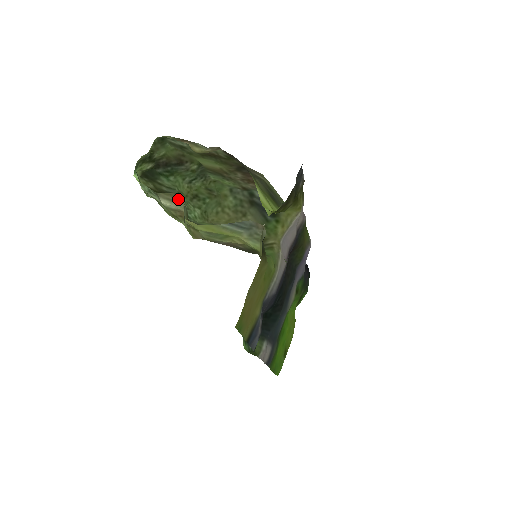
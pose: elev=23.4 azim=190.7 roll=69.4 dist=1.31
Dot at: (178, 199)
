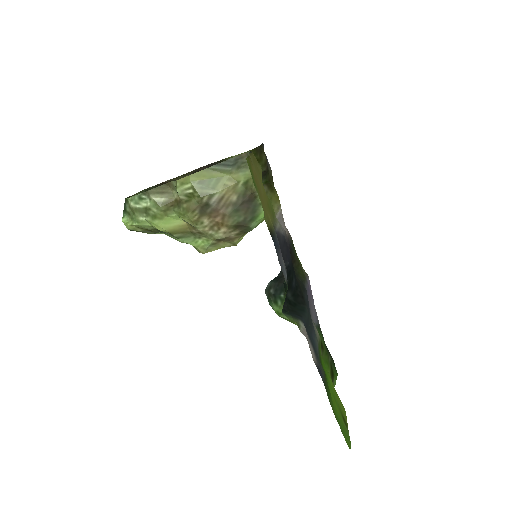
Dot at: (167, 189)
